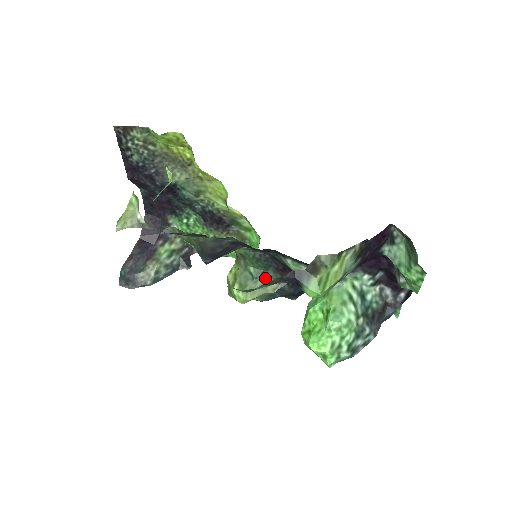
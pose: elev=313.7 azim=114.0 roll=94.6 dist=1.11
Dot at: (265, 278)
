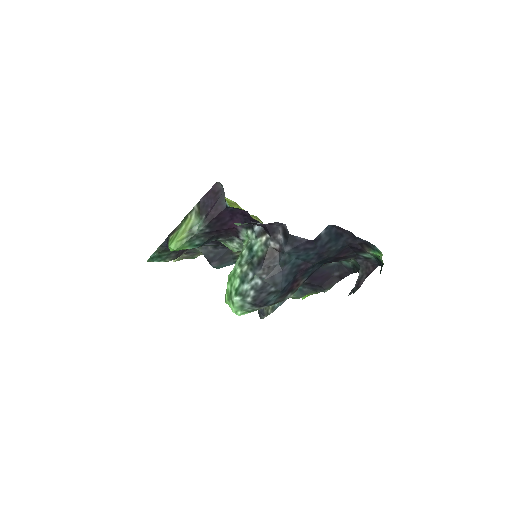
Dot at: occluded
